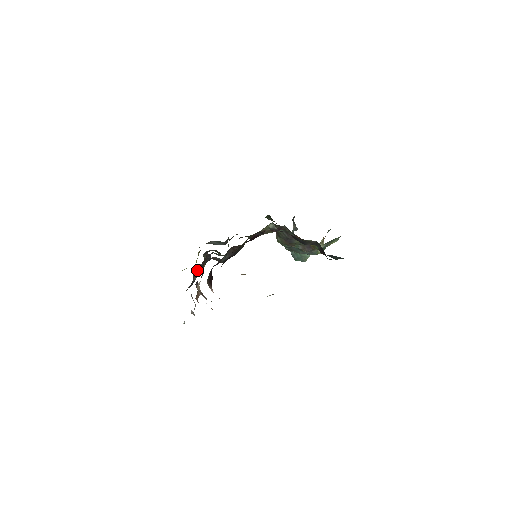
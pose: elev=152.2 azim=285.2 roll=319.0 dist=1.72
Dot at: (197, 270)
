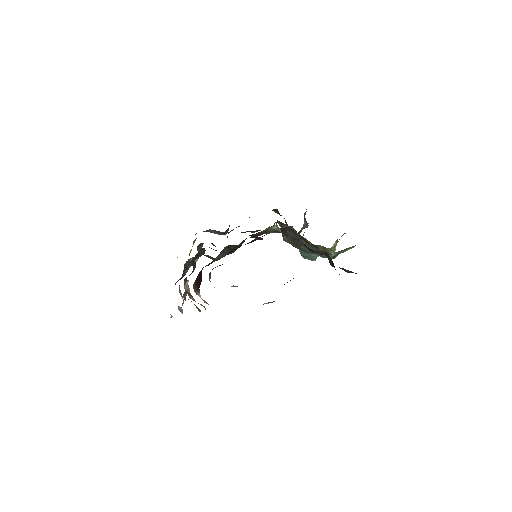
Dot at: (189, 263)
